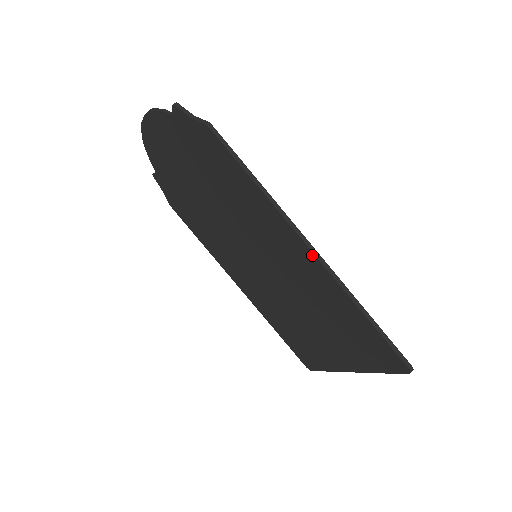
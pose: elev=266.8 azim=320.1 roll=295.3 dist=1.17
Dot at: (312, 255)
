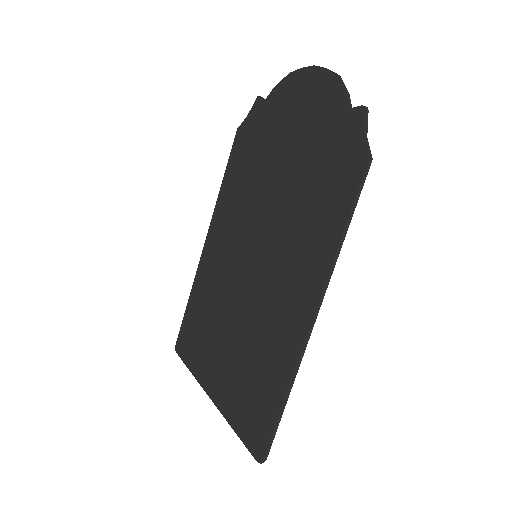
Dot at: (307, 326)
